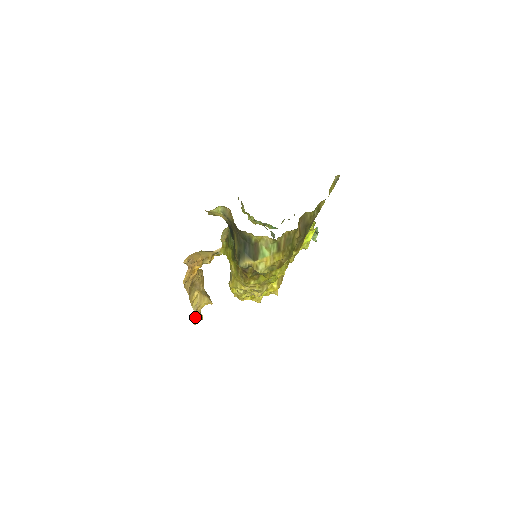
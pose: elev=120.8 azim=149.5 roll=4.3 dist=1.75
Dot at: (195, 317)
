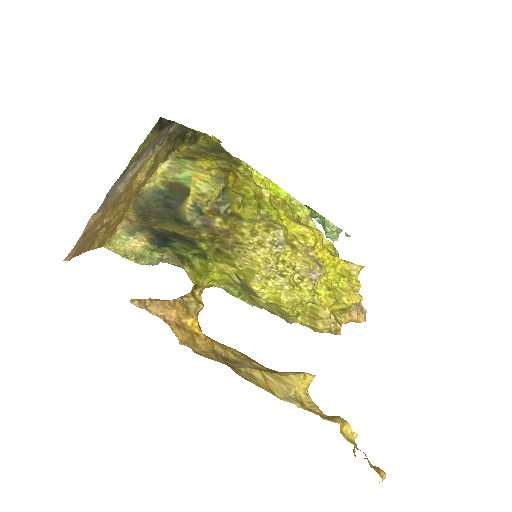
Dot at: occluded
